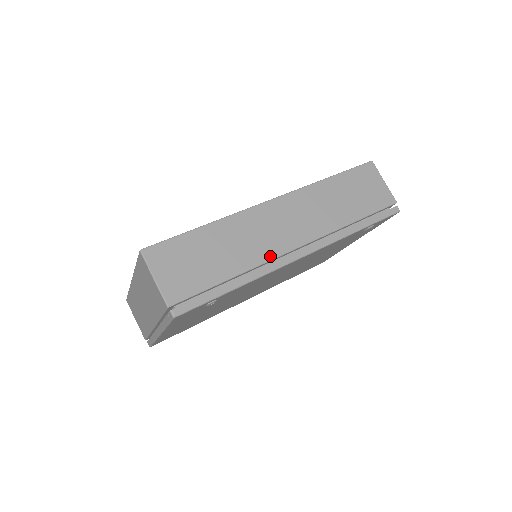
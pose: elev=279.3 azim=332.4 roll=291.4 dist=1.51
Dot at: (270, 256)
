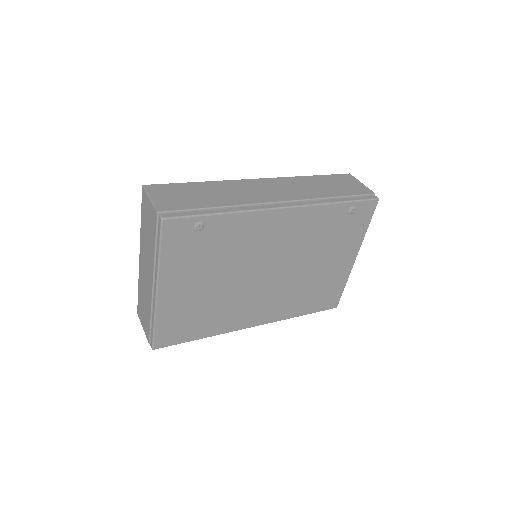
Dot at: (254, 202)
